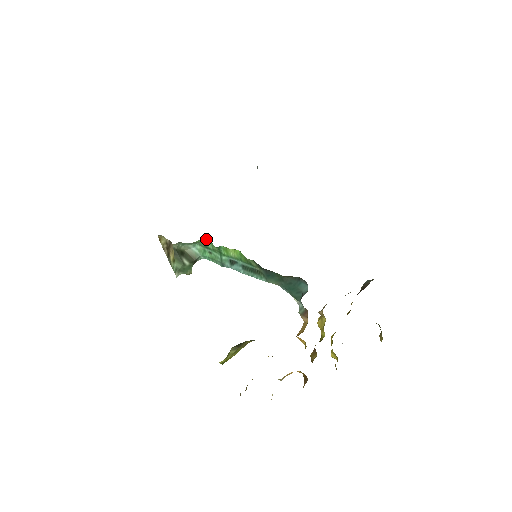
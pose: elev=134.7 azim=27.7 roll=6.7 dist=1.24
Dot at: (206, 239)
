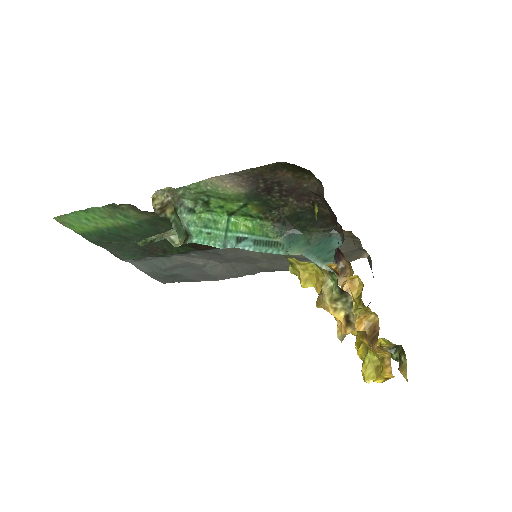
Dot at: (210, 215)
